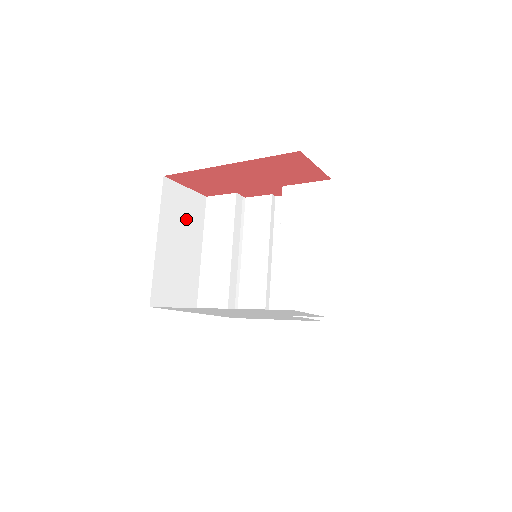
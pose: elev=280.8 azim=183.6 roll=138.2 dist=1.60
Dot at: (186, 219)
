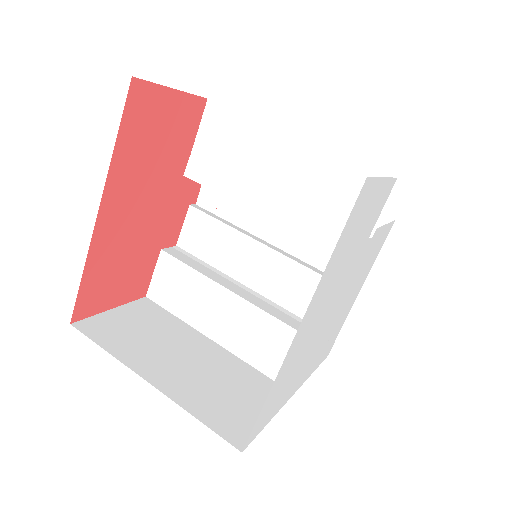
Dot at: (153, 333)
